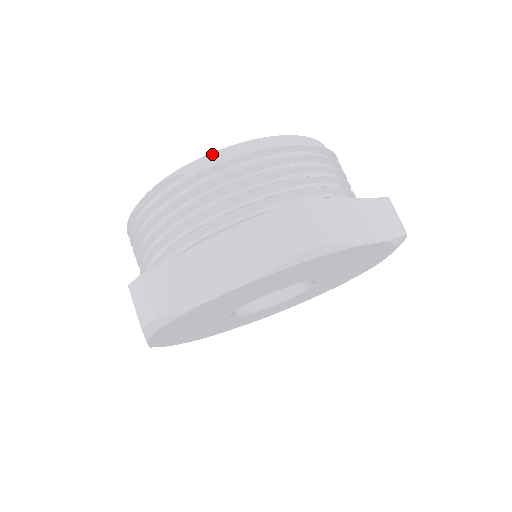
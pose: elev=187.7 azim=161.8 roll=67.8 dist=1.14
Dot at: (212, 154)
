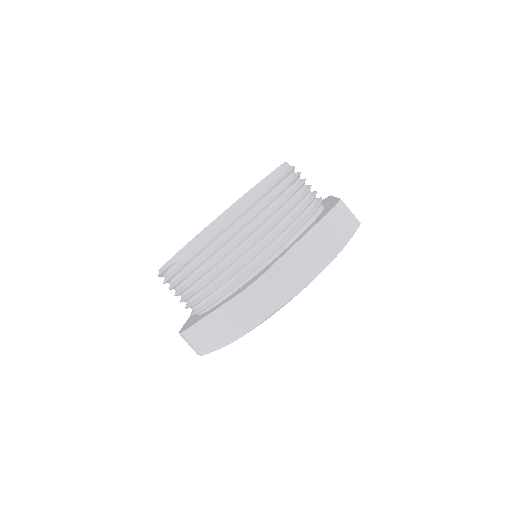
Dot at: (188, 244)
